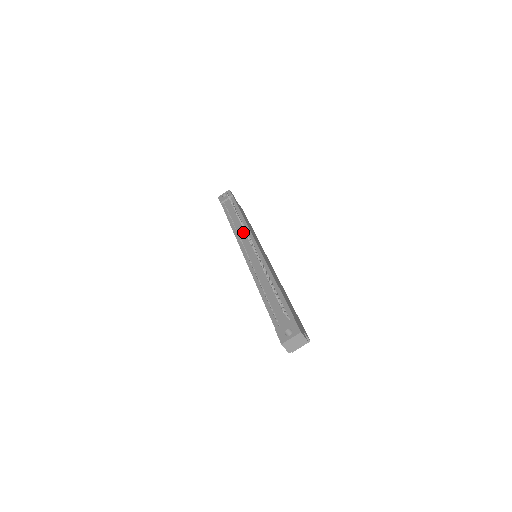
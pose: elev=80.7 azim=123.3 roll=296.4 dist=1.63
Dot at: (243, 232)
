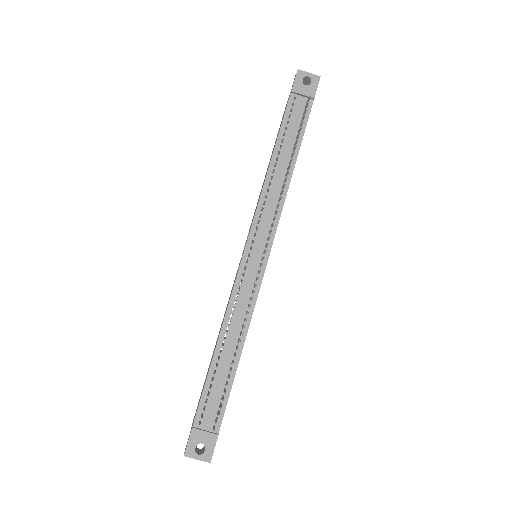
Dot at: (272, 208)
